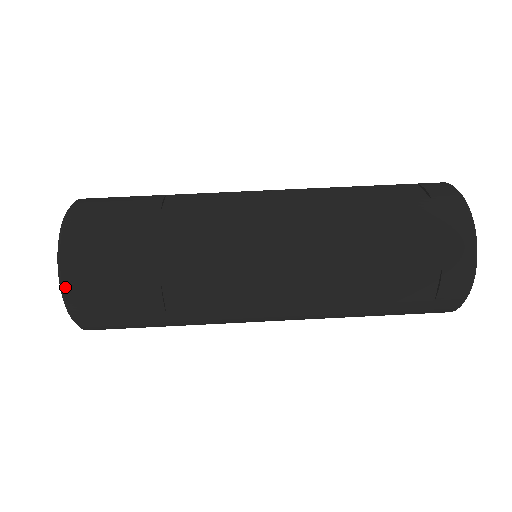
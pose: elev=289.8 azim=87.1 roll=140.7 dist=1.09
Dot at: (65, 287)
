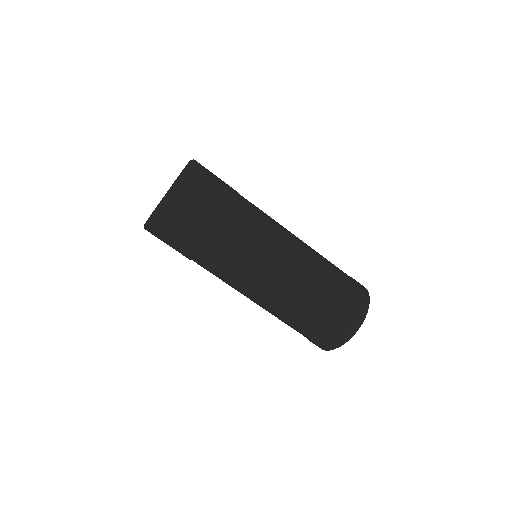
Dot at: (146, 229)
